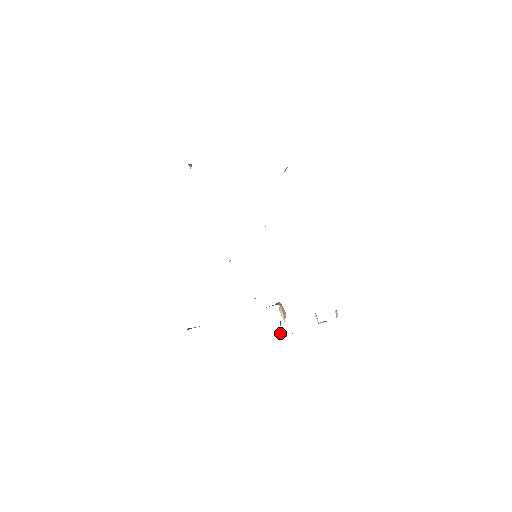
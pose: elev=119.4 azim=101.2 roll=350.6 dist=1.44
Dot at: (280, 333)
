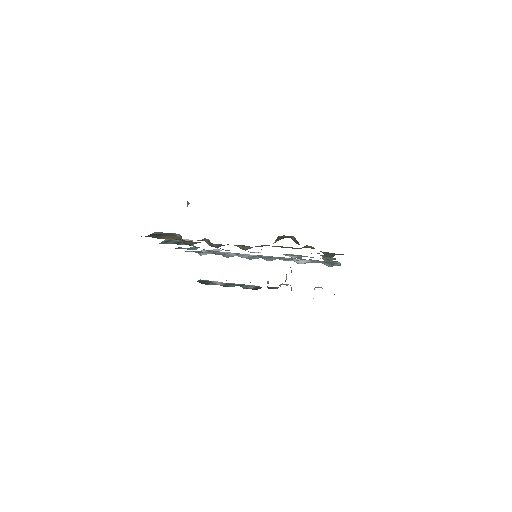
Dot at: occluded
